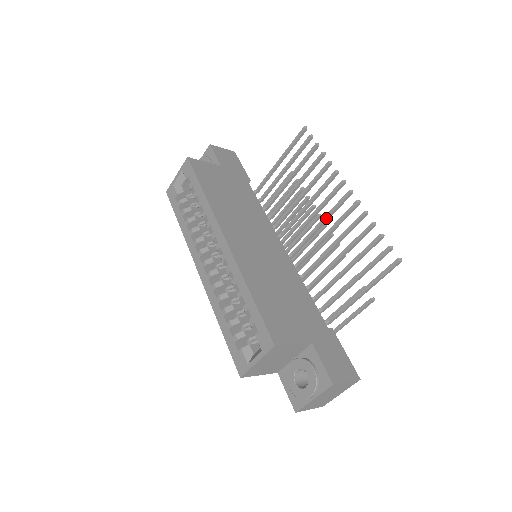
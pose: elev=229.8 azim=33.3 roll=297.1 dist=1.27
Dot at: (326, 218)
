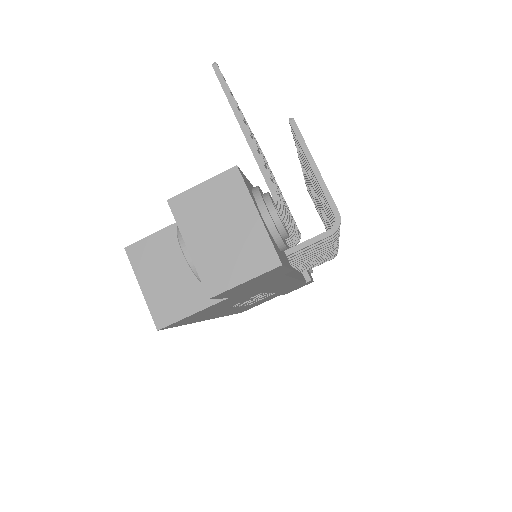
Dot at: occluded
